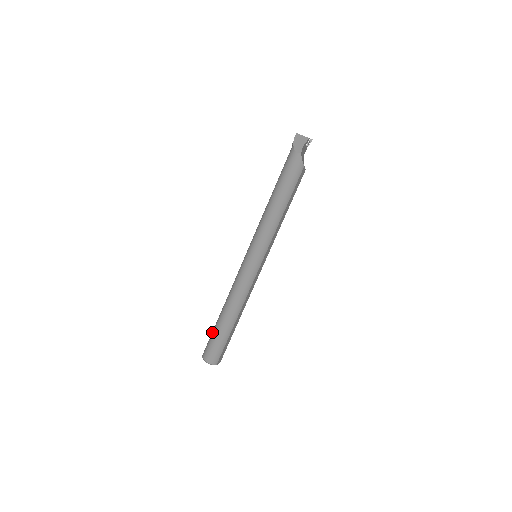
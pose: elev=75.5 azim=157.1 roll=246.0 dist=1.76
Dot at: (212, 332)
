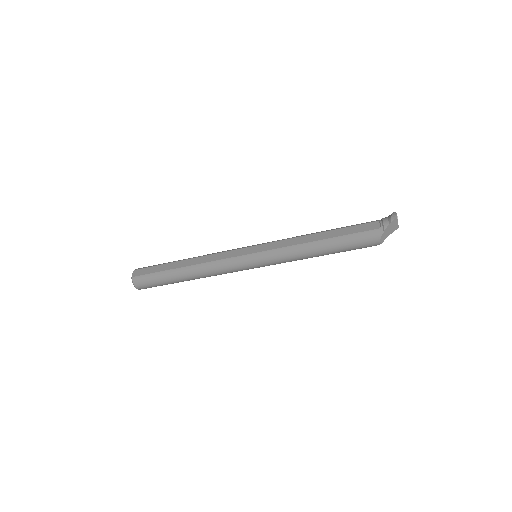
Dot at: (159, 273)
